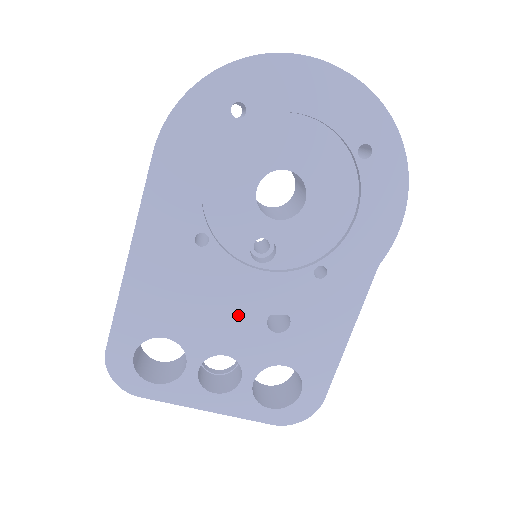
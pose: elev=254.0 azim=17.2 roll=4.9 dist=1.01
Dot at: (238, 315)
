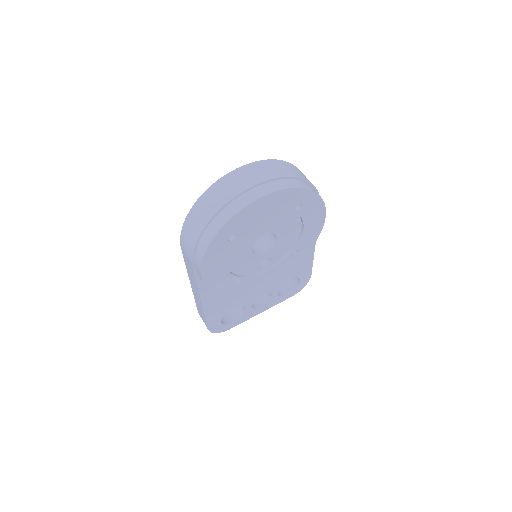
Dot at: occluded
